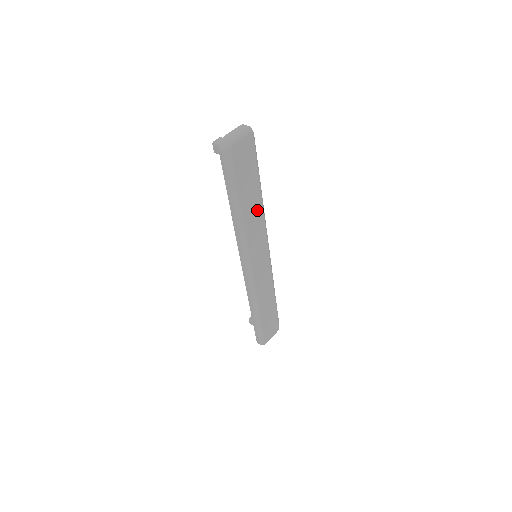
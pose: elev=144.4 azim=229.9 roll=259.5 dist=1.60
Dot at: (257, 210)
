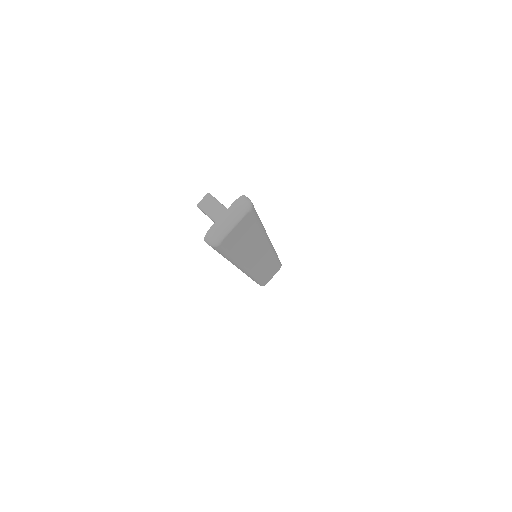
Dot at: (257, 243)
